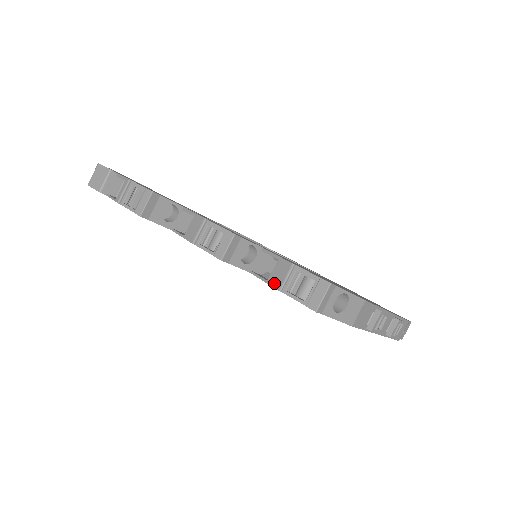
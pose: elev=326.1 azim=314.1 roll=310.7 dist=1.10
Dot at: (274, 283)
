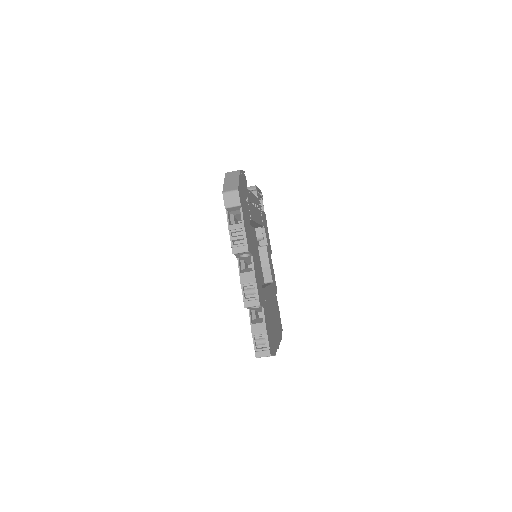
Dot at: (253, 329)
